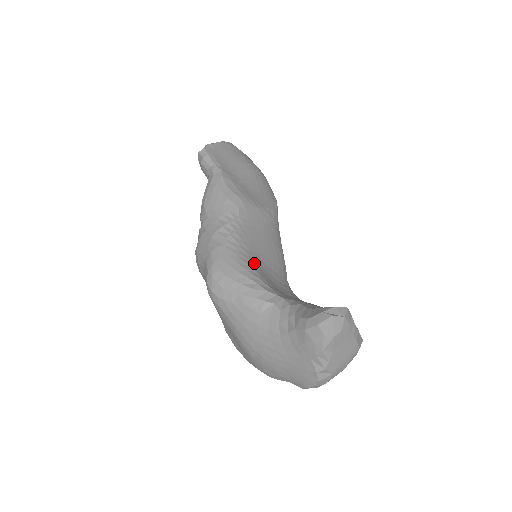
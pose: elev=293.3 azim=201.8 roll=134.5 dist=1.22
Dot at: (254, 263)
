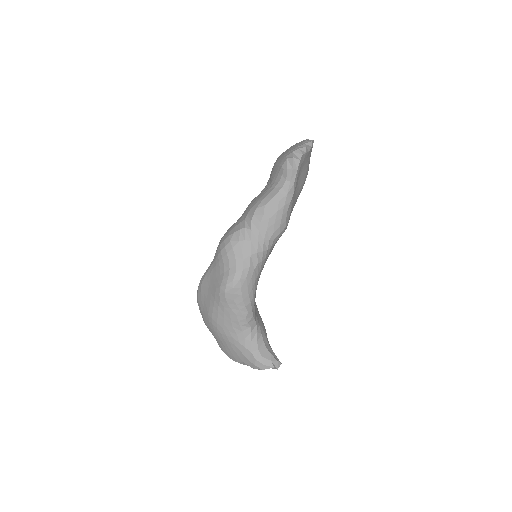
Dot at: occluded
